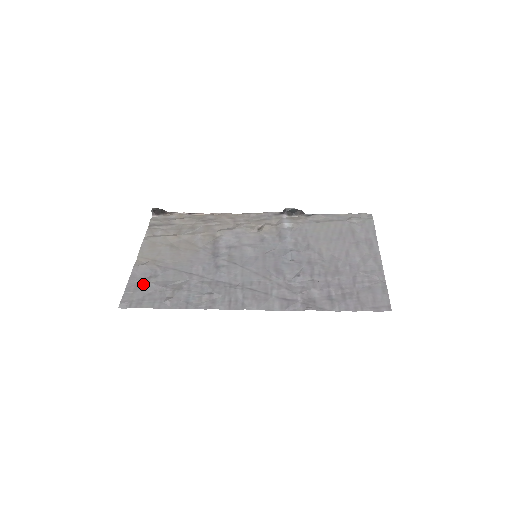
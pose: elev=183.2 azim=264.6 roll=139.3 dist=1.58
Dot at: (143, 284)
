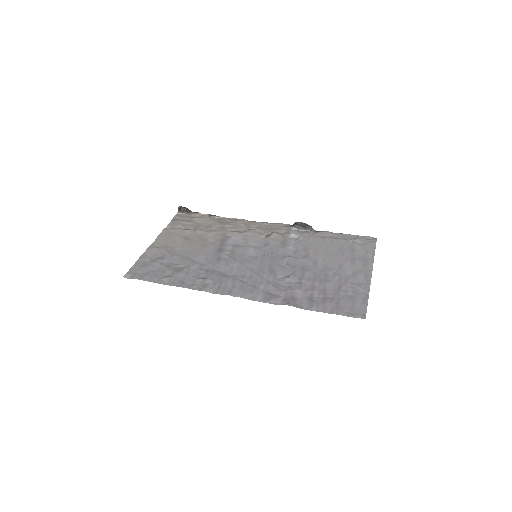
Dot at: (150, 263)
